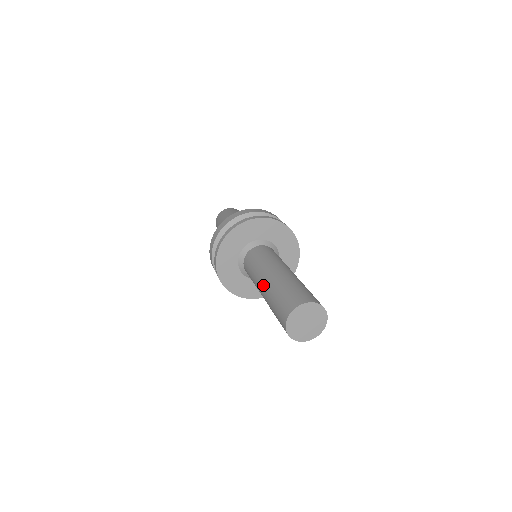
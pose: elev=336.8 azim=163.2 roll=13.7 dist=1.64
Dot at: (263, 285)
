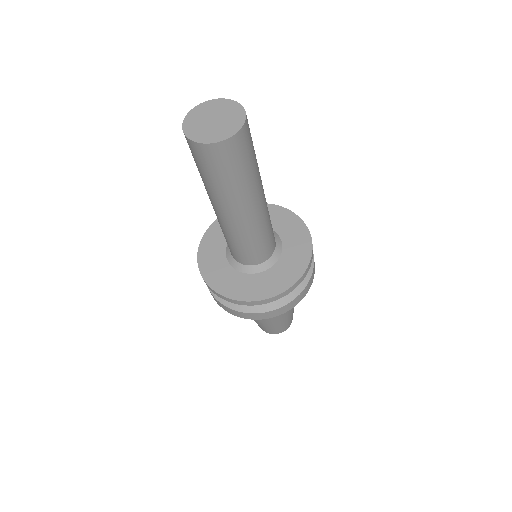
Dot at: occluded
